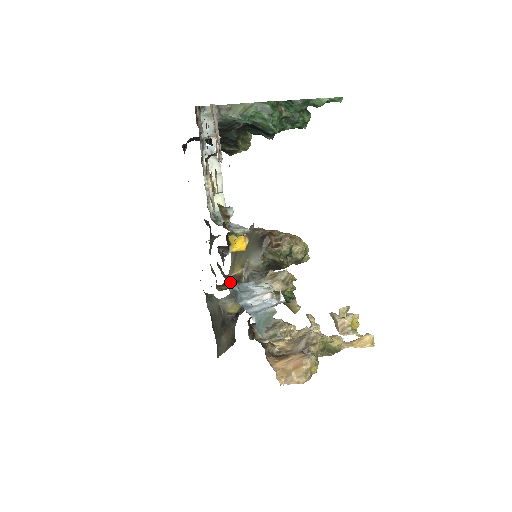
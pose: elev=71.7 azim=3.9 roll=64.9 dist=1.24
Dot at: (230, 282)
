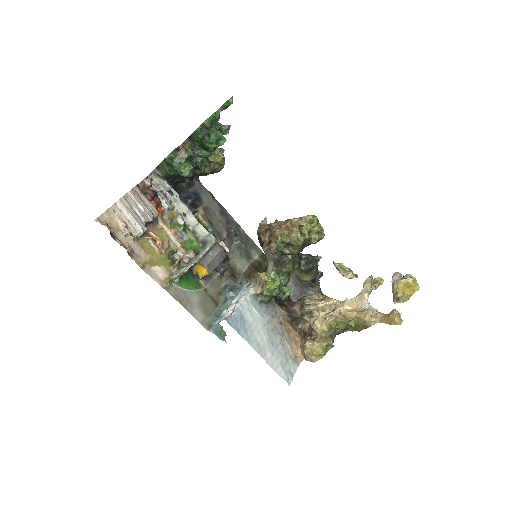
Dot at: (239, 283)
